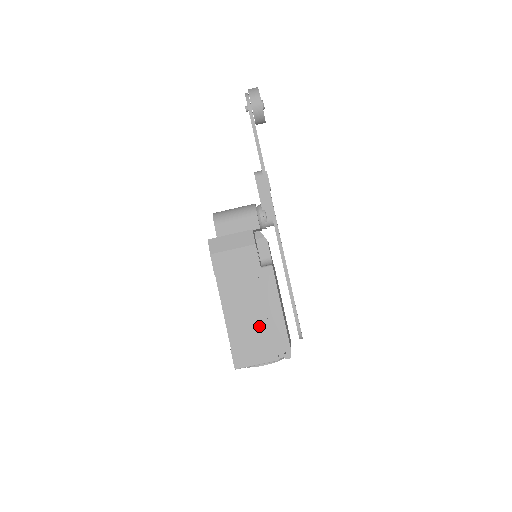
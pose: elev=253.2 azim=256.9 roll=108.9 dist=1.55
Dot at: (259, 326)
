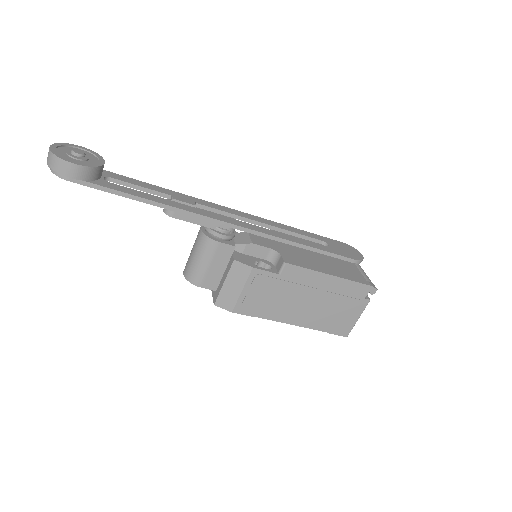
Dot at: (330, 302)
